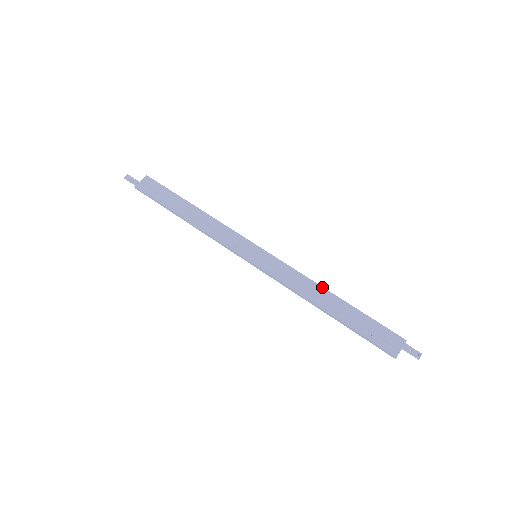
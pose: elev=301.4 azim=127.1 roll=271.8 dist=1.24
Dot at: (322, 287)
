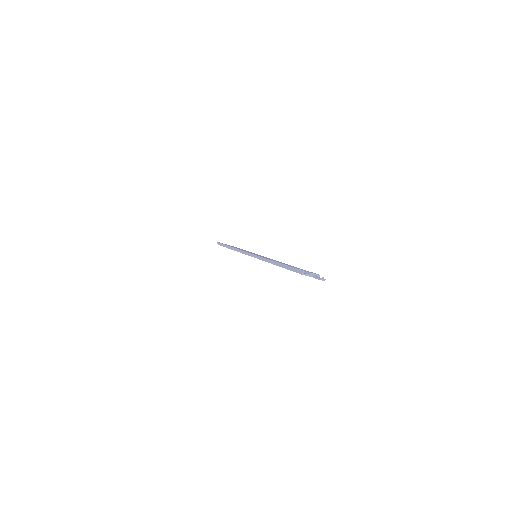
Dot at: occluded
